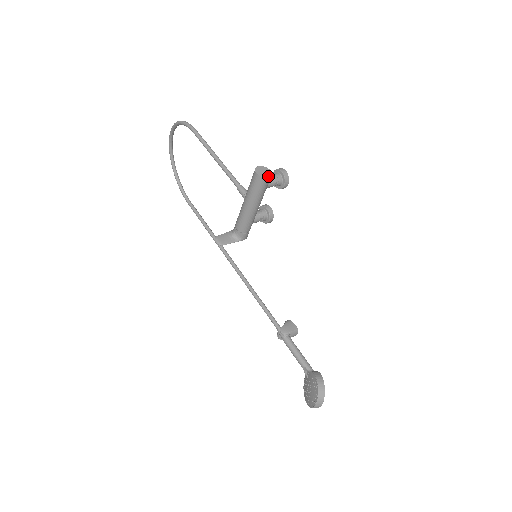
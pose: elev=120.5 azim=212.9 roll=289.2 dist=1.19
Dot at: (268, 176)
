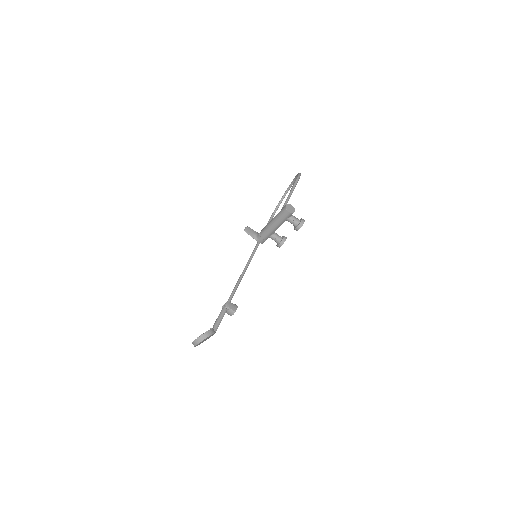
Dot at: (290, 211)
